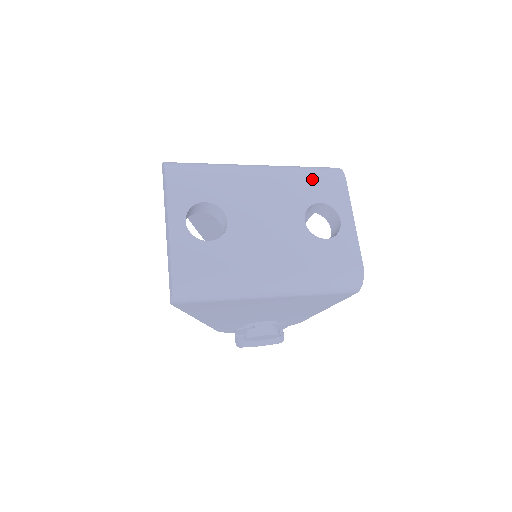
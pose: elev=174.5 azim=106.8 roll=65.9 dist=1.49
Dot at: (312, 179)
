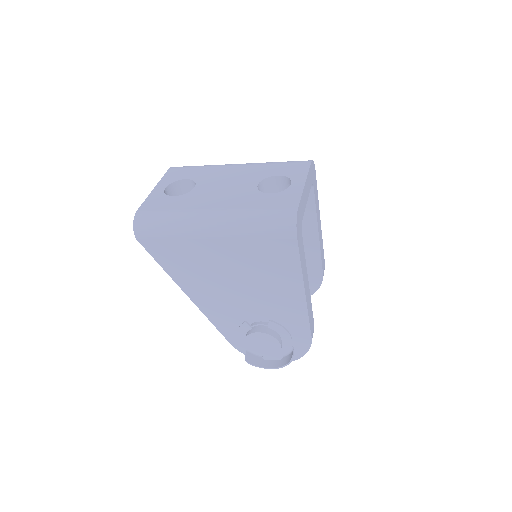
Dot at: (279, 164)
